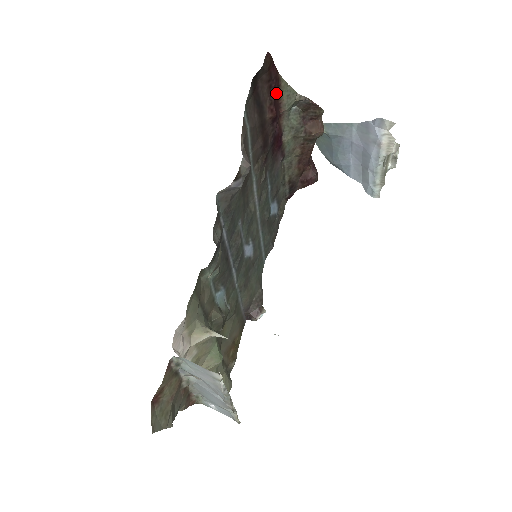
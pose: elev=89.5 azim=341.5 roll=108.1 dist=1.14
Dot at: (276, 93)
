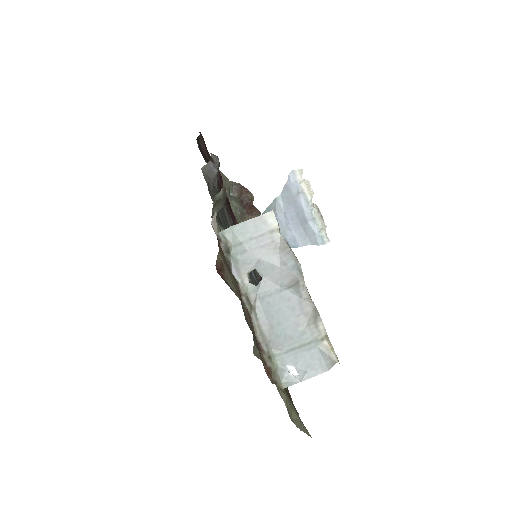
Dot at: occluded
